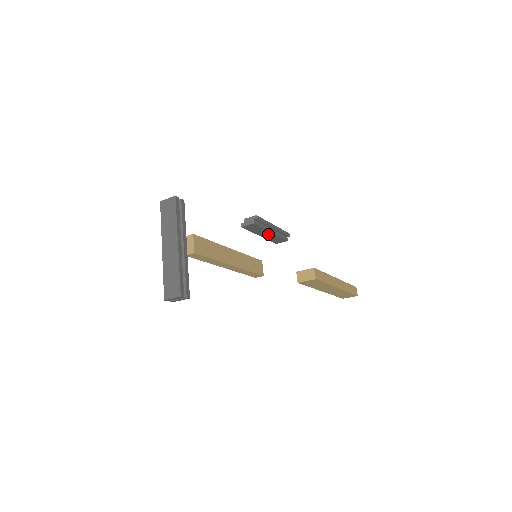
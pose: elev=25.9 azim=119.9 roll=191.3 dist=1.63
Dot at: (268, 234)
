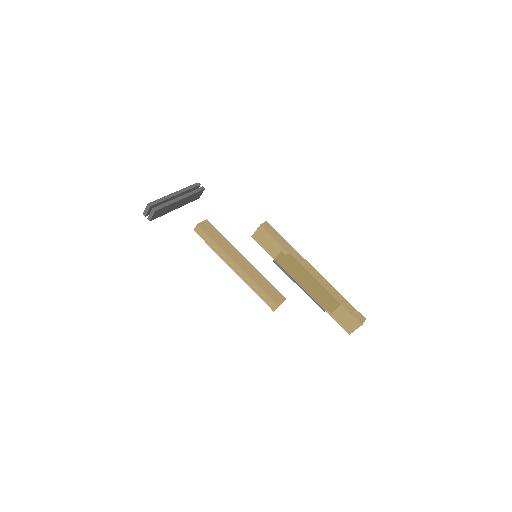
Dot at: occluded
